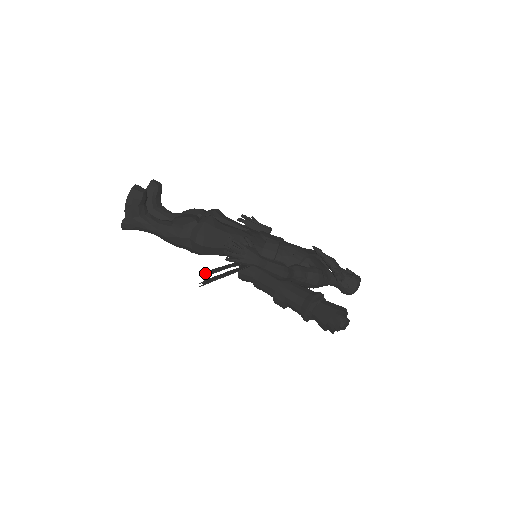
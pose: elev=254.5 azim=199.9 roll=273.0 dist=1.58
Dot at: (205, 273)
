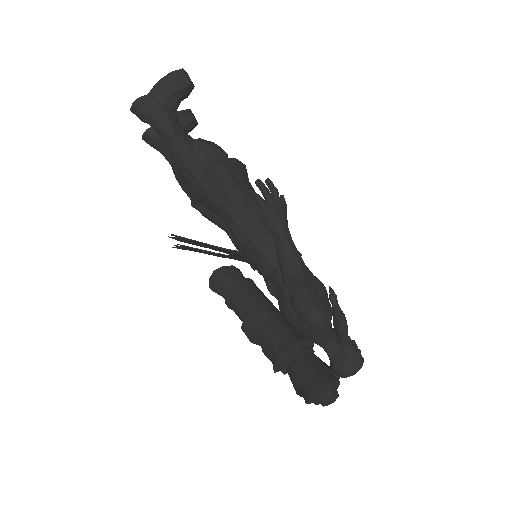
Dot at: occluded
